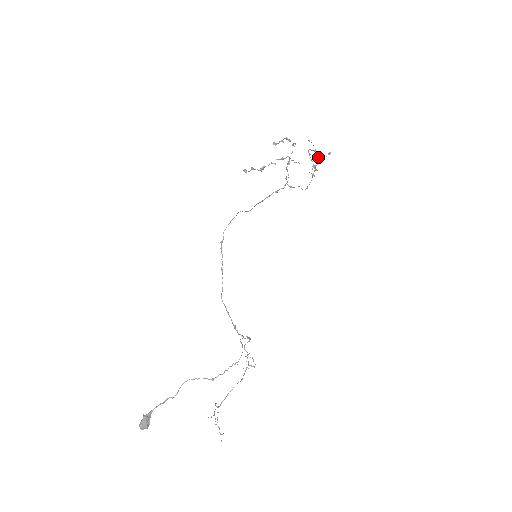
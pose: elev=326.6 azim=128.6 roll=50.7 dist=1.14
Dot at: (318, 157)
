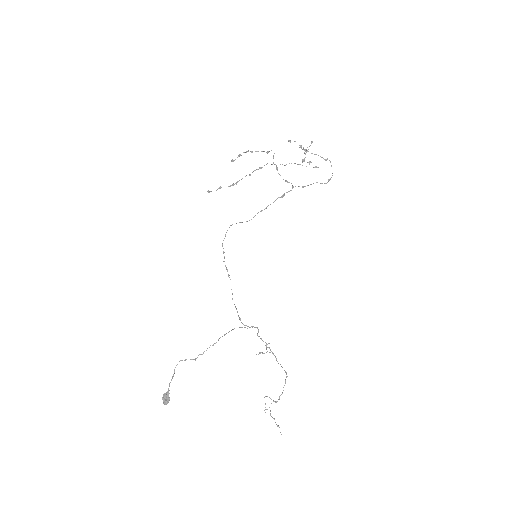
Dot at: occluded
